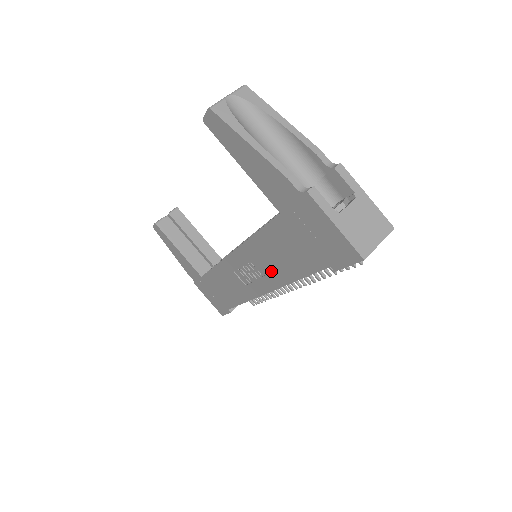
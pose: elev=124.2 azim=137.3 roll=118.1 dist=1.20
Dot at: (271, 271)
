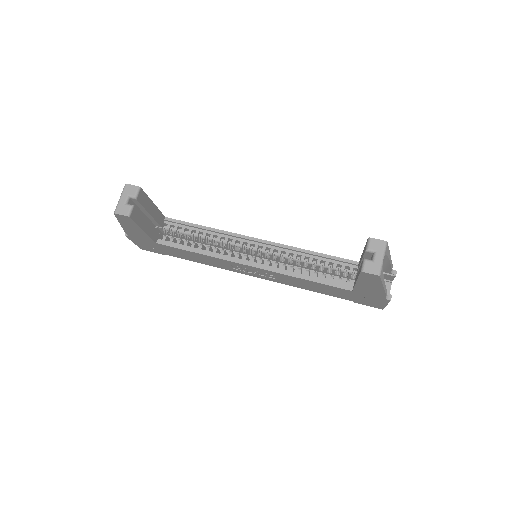
Dot at: (288, 282)
